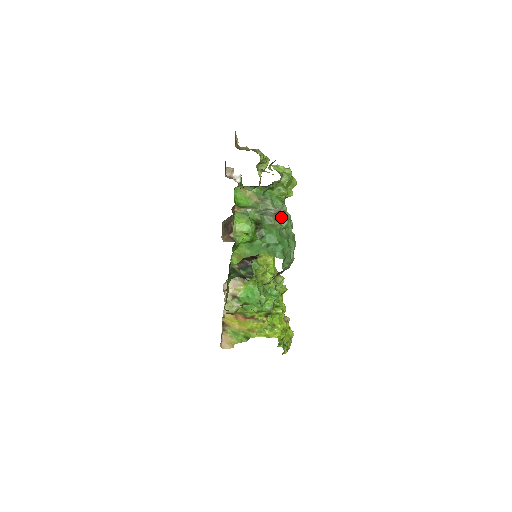
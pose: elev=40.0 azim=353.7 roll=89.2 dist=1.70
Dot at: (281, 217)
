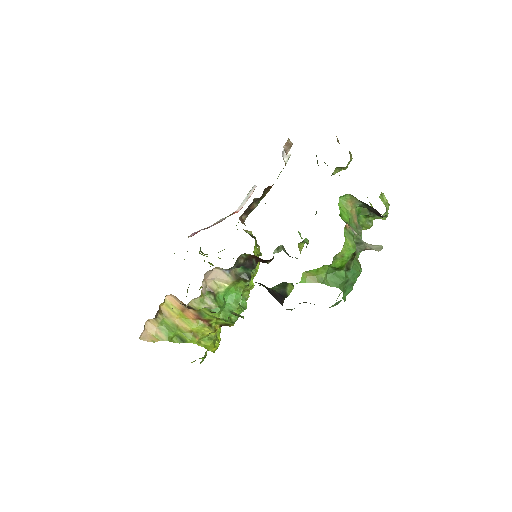
Dot at: occluded
